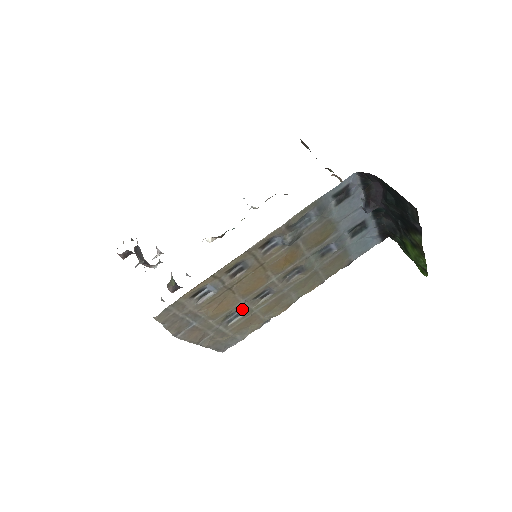
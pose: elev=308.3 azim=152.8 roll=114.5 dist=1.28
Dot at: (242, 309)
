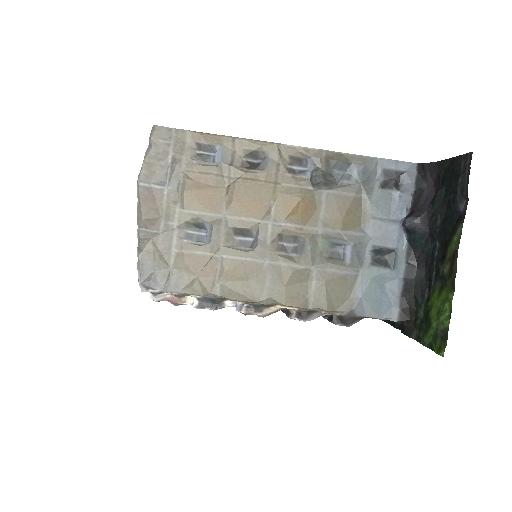
Dot at: (214, 229)
